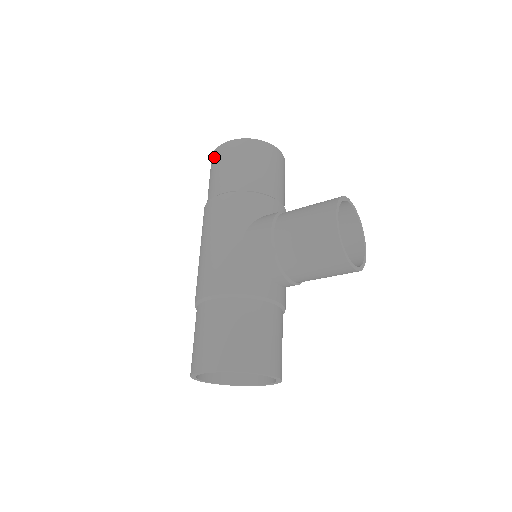
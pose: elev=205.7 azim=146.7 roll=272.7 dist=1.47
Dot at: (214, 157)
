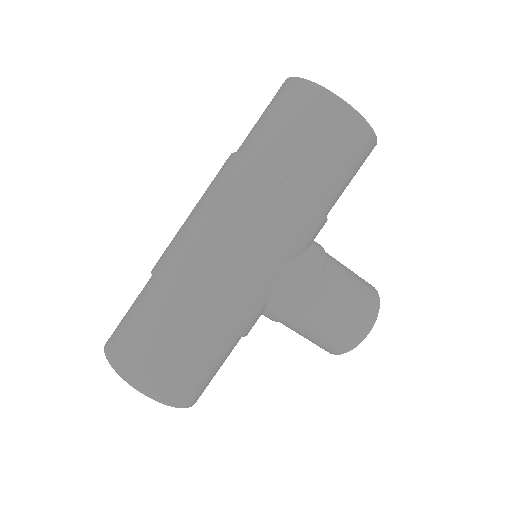
Dot at: (324, 105)
